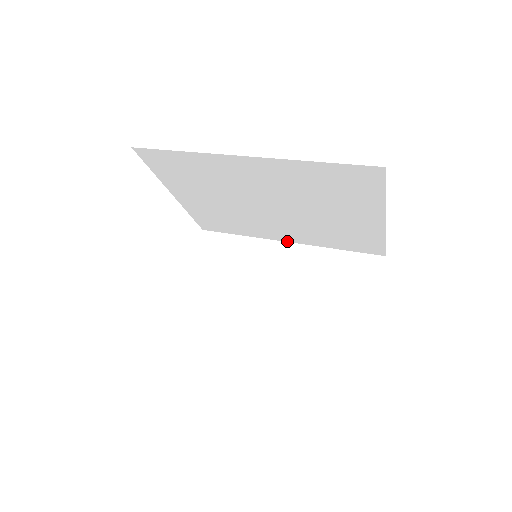
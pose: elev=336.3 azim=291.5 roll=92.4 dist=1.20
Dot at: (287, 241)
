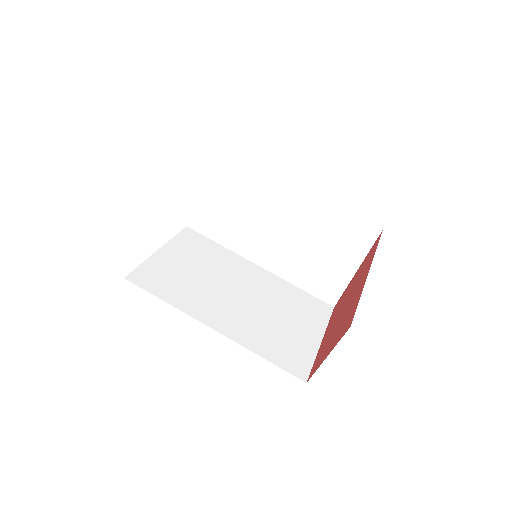
Dot at: (298, 185)
